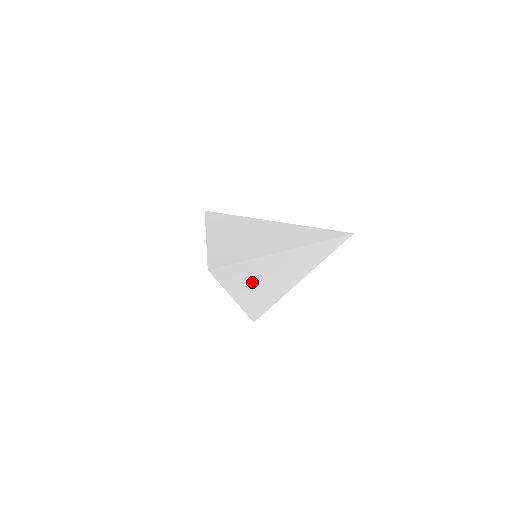
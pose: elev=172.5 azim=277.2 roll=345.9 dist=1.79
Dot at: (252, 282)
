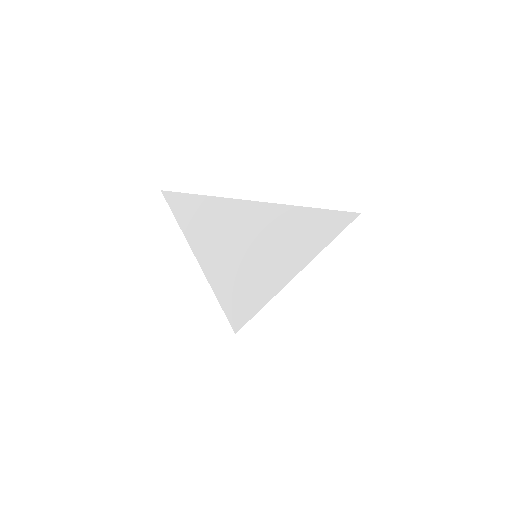
Dot at: (216, 238)
